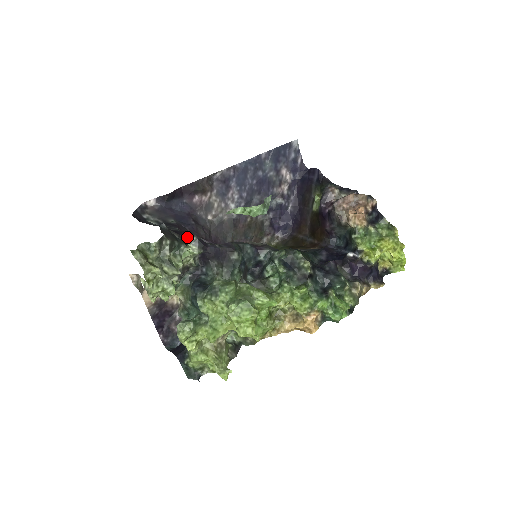
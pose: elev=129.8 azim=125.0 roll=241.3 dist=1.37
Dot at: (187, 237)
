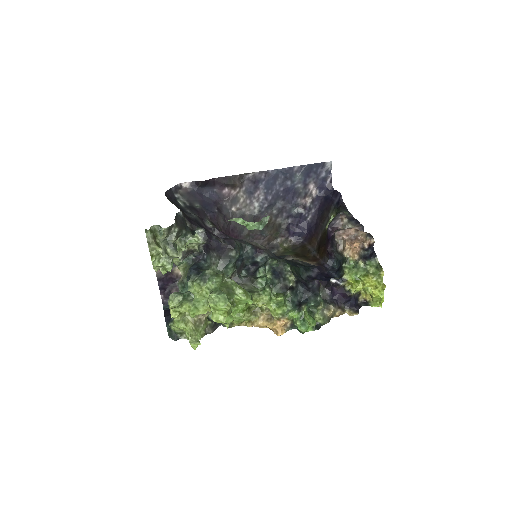
Dot at: (197, 228)
